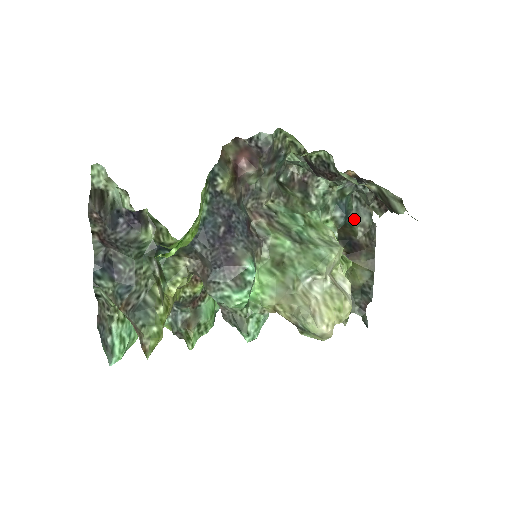
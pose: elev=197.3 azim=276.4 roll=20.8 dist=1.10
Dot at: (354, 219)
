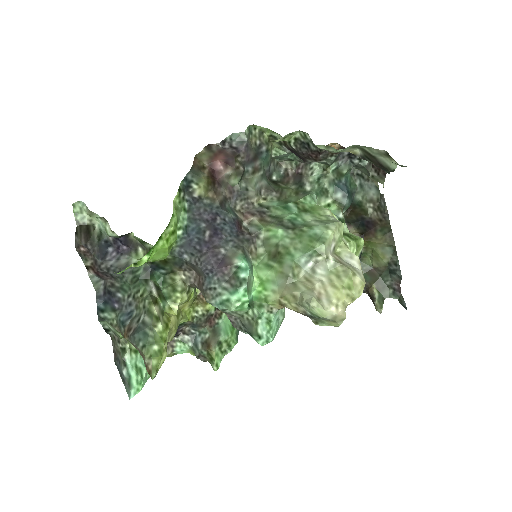
Dot at: (361, 197)
